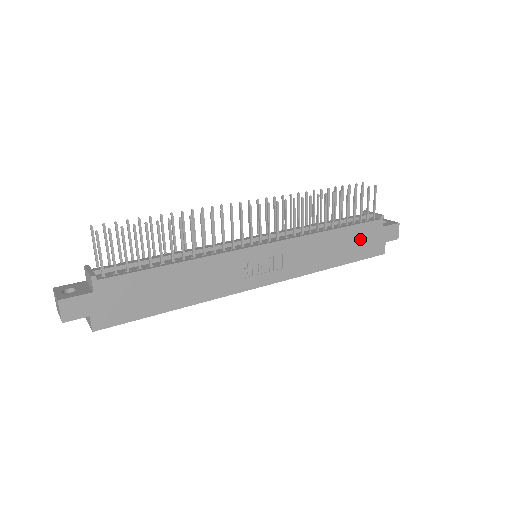
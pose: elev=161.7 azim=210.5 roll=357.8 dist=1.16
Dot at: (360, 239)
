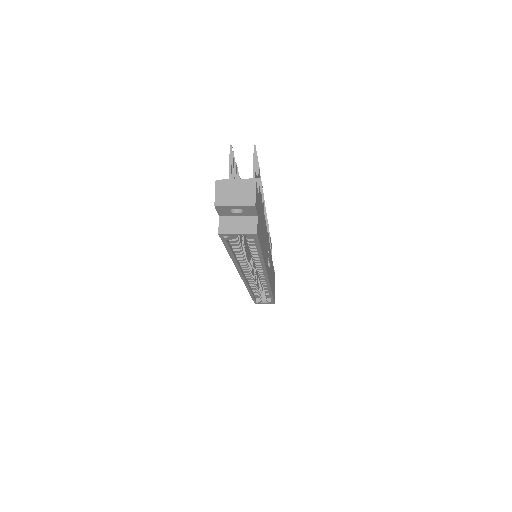
Dot at: (273, 281)
